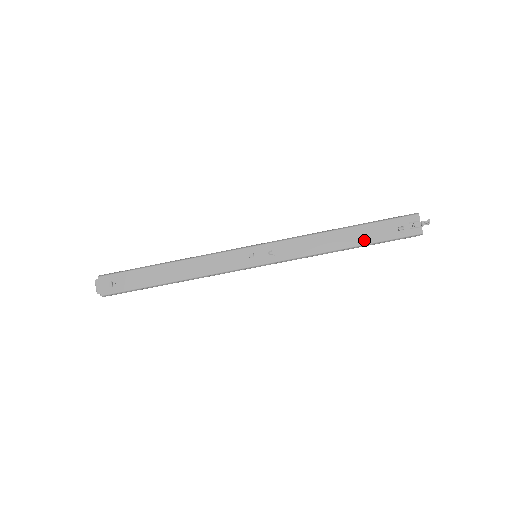
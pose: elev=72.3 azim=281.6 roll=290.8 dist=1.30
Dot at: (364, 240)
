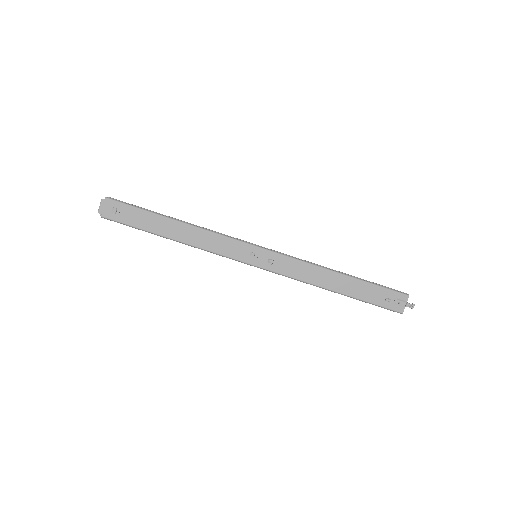
Dot at: (353, 293)
